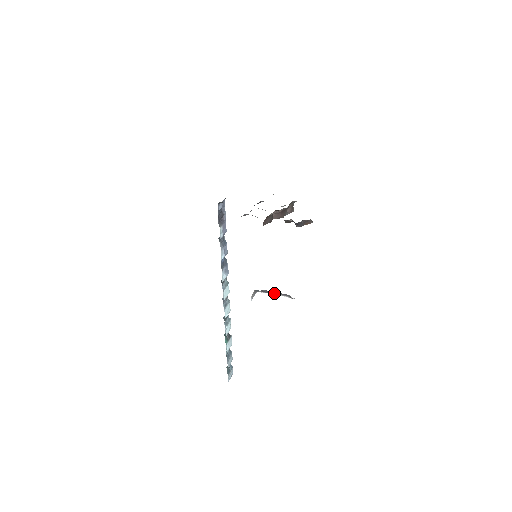
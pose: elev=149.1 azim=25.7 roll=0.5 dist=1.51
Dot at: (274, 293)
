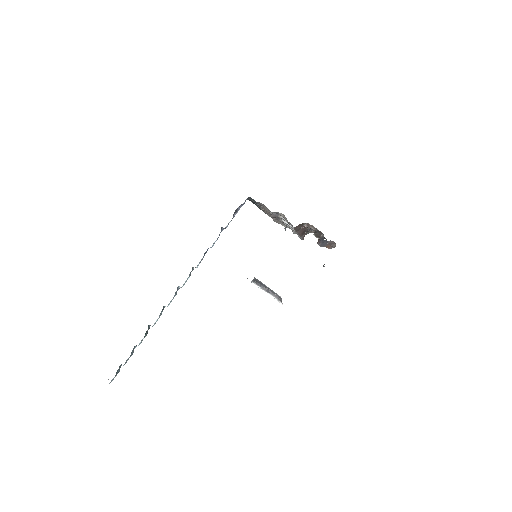
Dot at: (267, 290)
